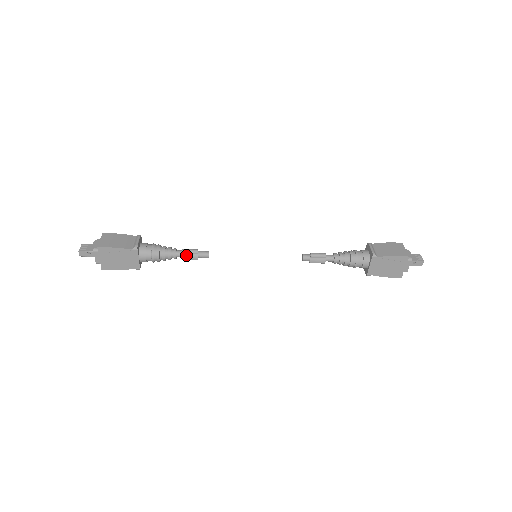
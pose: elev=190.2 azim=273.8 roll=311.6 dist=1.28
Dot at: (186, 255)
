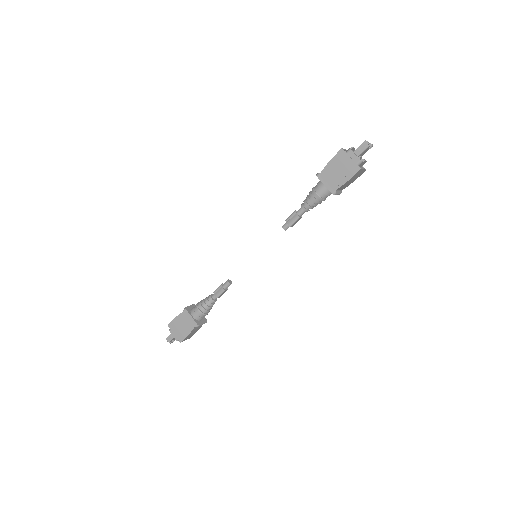
Dot at: (217, 293)
